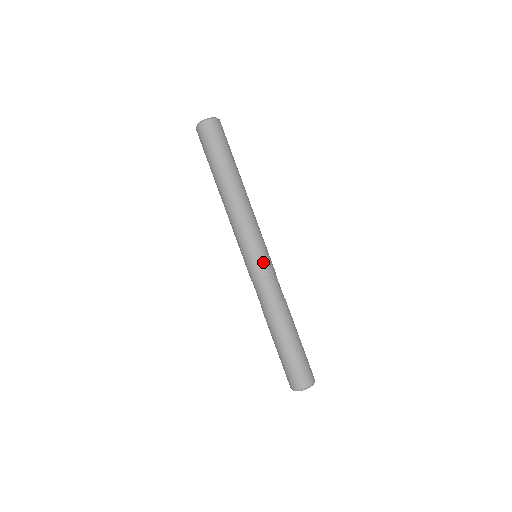
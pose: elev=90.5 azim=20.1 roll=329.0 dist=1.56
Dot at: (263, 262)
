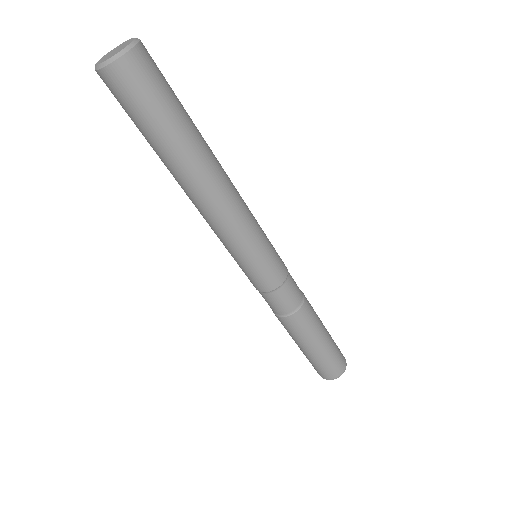
Dot at: (253, 279)
